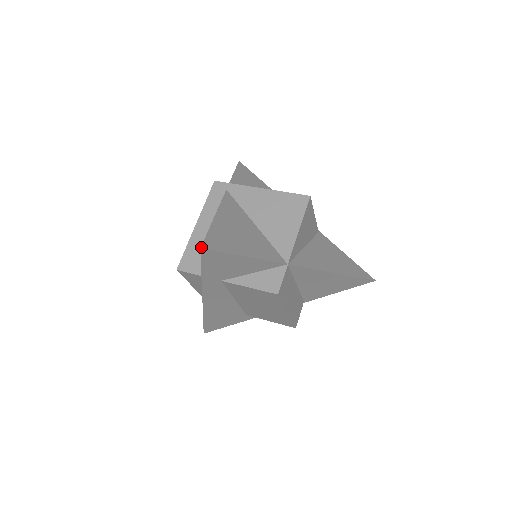
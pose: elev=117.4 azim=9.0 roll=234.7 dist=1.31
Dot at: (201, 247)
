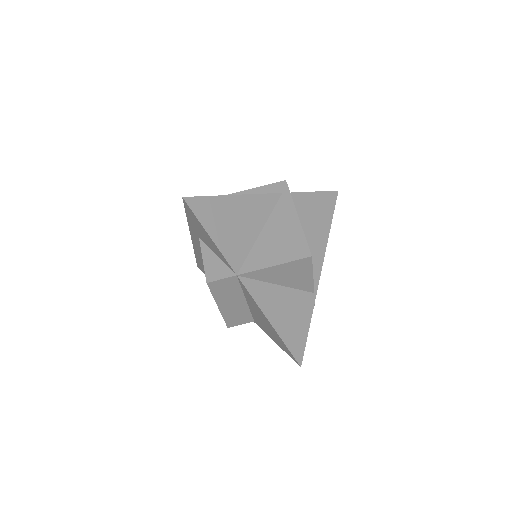
Dot at: (184, 197)
